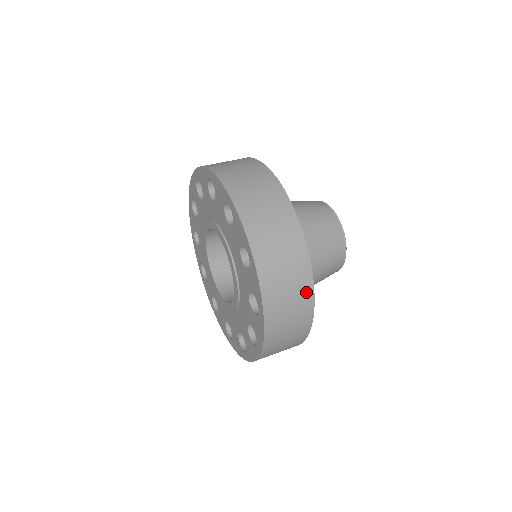
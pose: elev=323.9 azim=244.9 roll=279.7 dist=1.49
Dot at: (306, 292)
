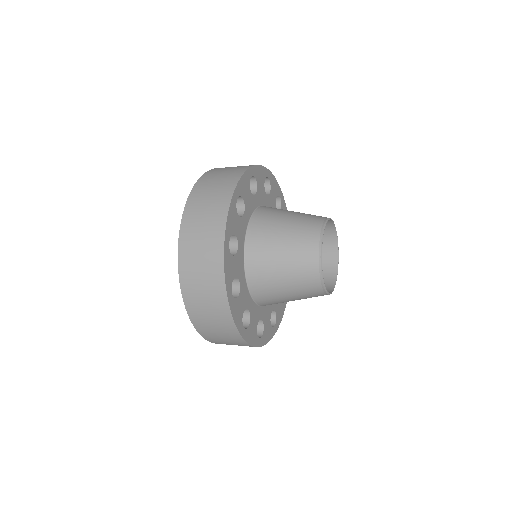
Dot at: (229, 187)
